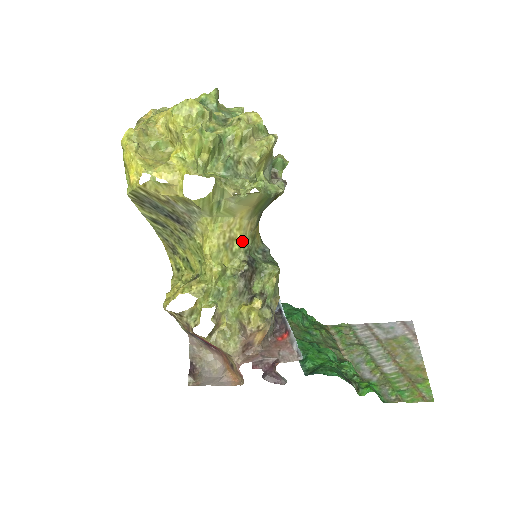
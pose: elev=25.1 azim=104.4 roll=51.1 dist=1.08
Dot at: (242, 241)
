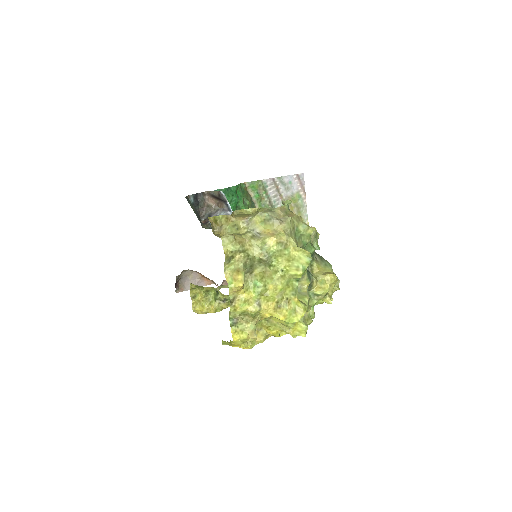
Dot at: occluded
